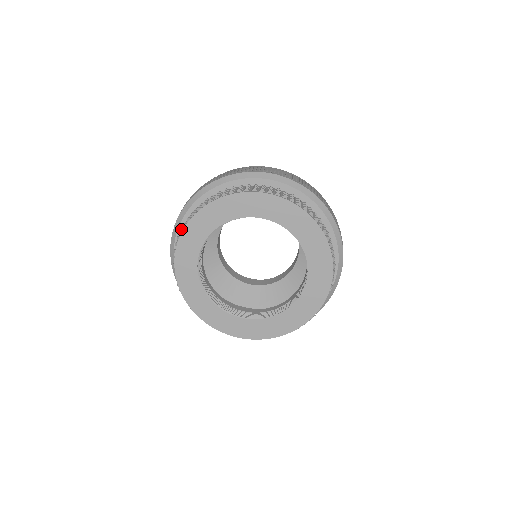
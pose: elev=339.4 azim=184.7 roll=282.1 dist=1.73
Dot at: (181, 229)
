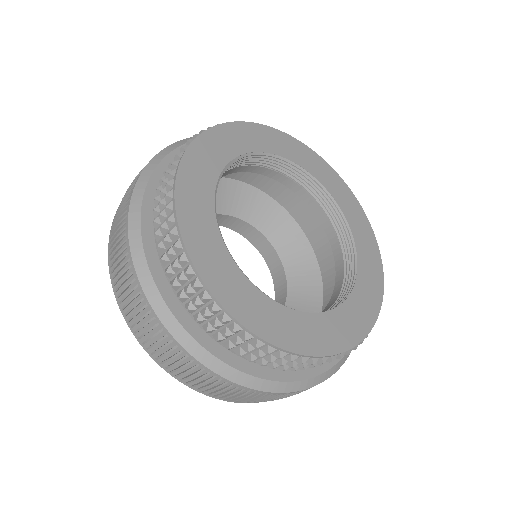
Dot at: occluded
